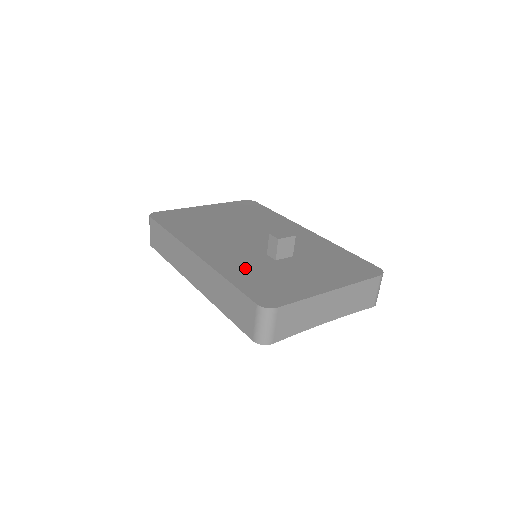
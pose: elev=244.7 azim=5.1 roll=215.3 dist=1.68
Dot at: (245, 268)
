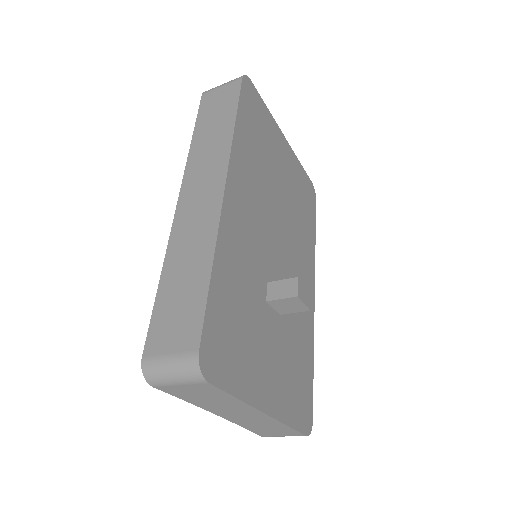
Dot at: (239, 277)
